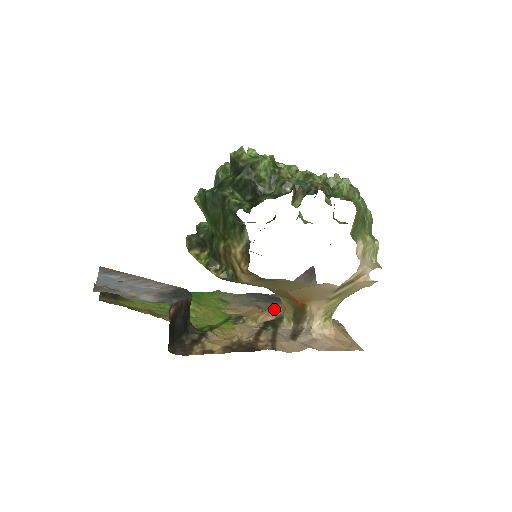
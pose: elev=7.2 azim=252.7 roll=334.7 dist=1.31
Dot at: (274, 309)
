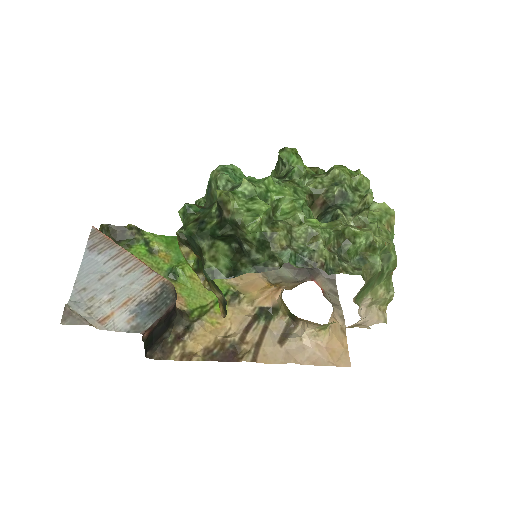
Dot at: (274, 293)
